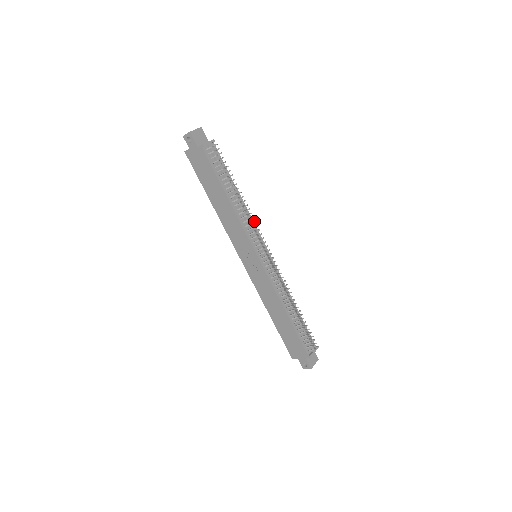
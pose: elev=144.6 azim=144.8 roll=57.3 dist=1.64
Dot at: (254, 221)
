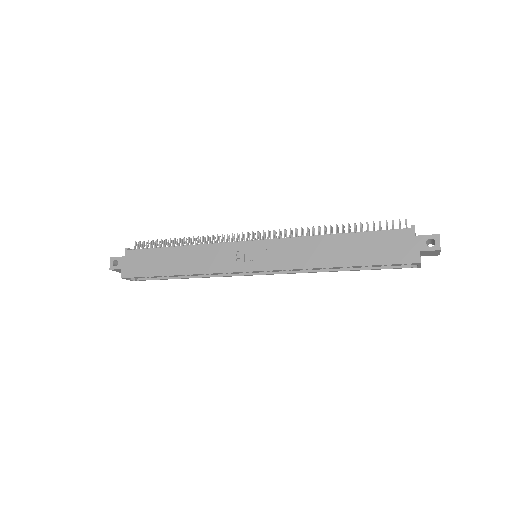
Dot at: (218, 237)
